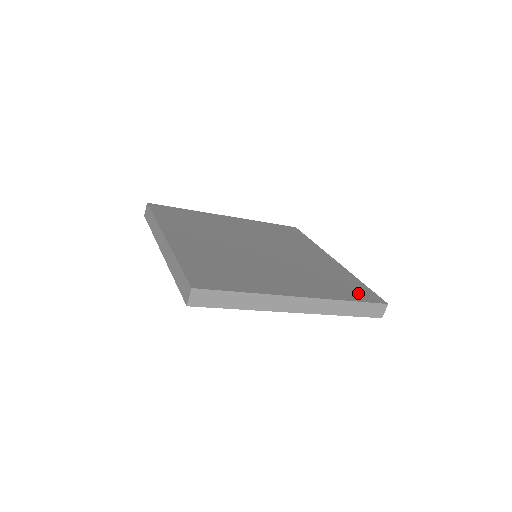
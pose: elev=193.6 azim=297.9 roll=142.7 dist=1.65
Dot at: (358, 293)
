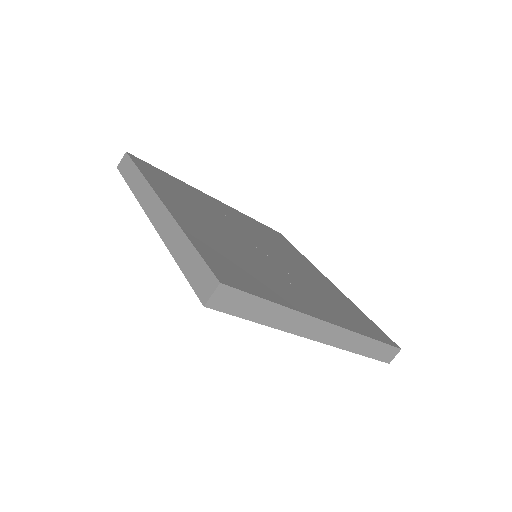
Dot at: (372, 329)
